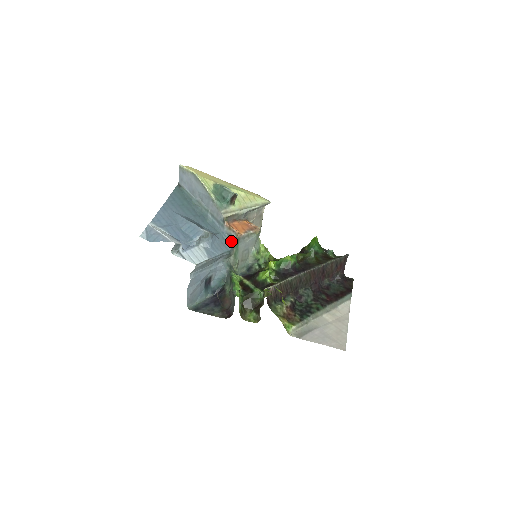
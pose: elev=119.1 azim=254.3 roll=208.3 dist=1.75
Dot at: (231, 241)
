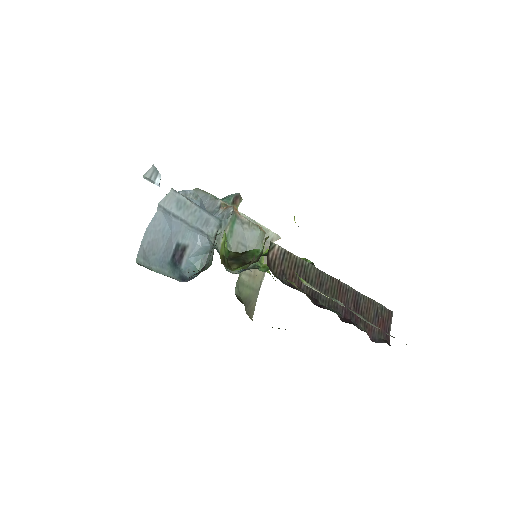
Dot at: (225, 218)
